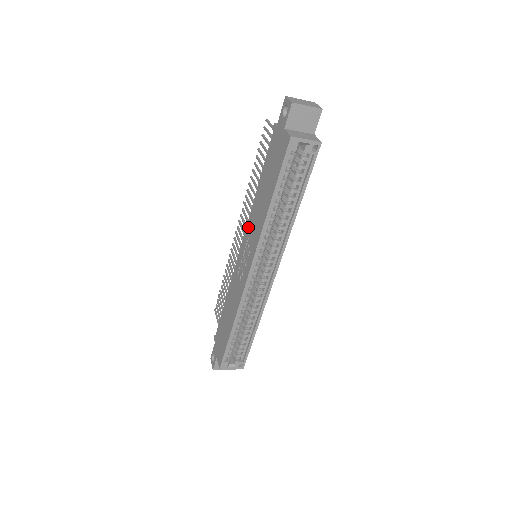
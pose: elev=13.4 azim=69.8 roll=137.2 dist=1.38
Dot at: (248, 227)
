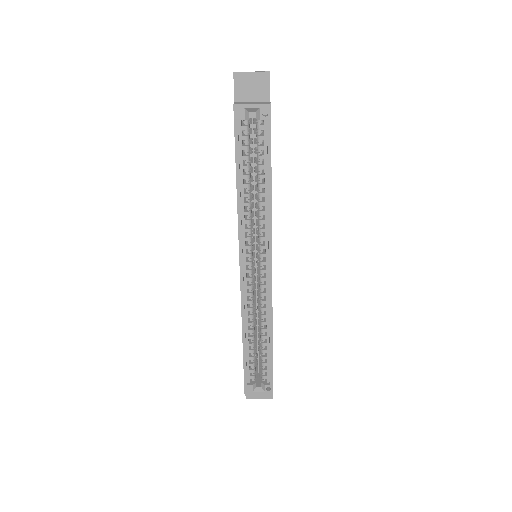
Dot at: occluded
